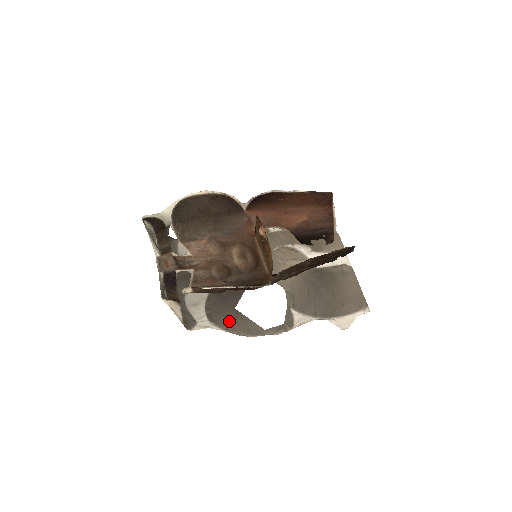
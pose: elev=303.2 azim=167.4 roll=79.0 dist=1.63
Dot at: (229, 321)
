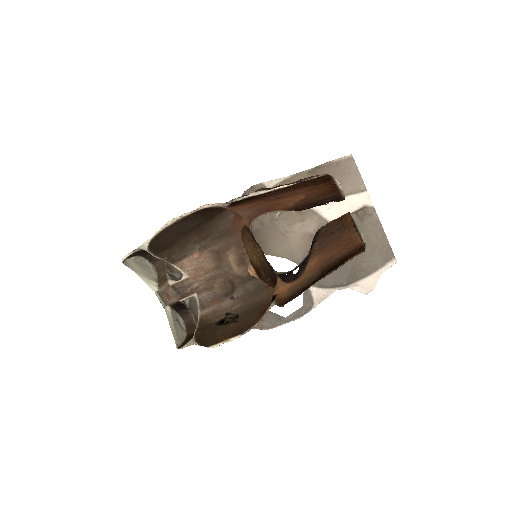
Dot at: occluded
